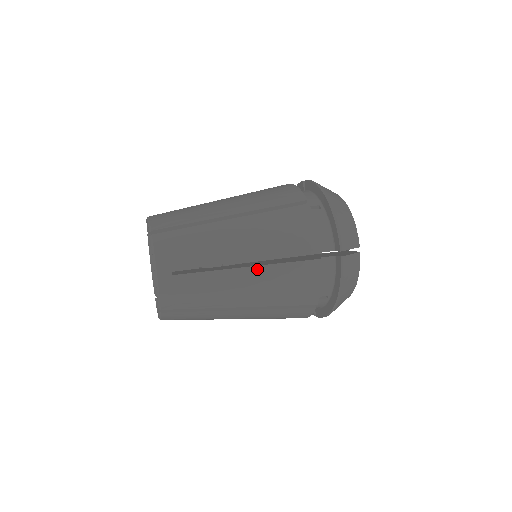
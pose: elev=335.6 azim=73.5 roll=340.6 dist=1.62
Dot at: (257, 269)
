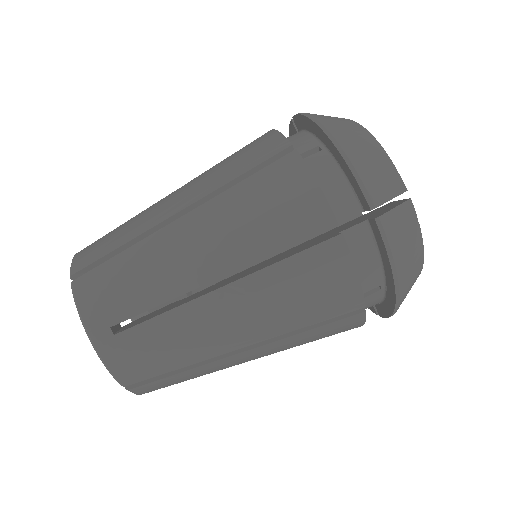
Dot at: occluded
